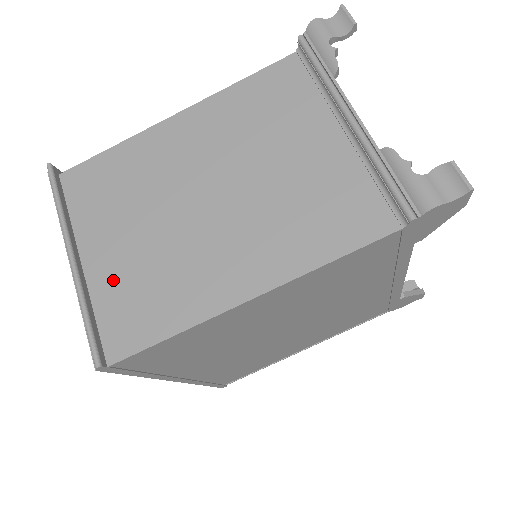
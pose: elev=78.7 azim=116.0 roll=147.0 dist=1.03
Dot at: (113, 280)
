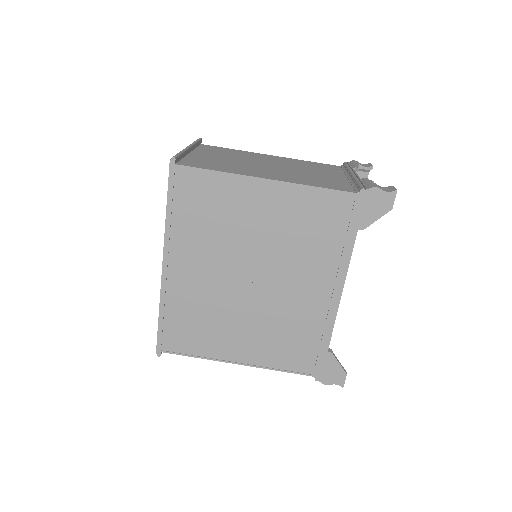
Dot at: (201, 158)
